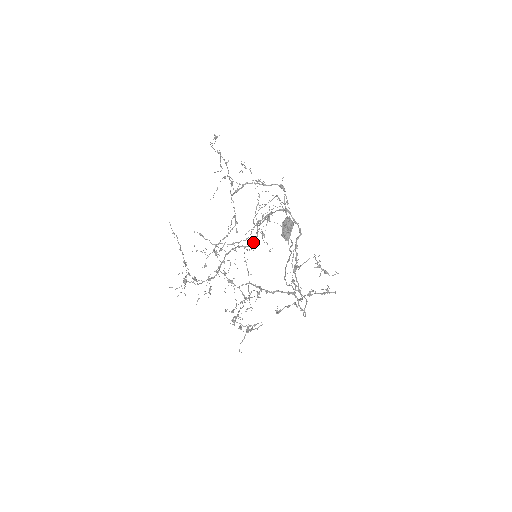
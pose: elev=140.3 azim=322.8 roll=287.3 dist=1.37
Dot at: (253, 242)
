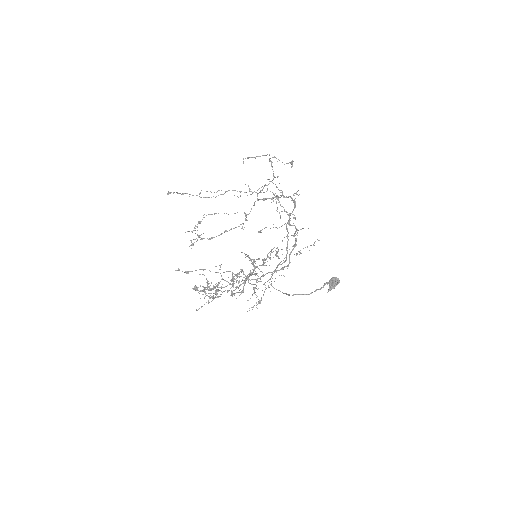
Dot at: (283, 267)
